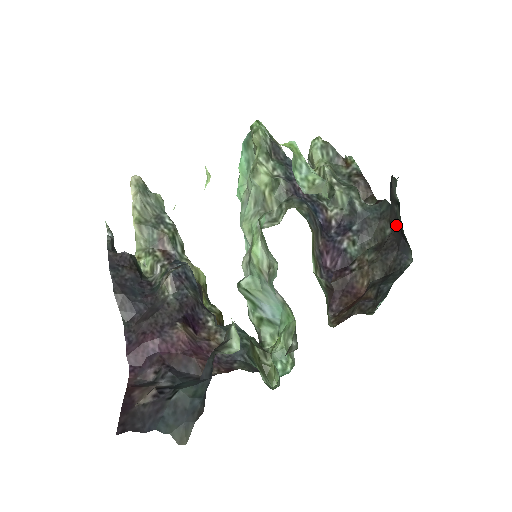
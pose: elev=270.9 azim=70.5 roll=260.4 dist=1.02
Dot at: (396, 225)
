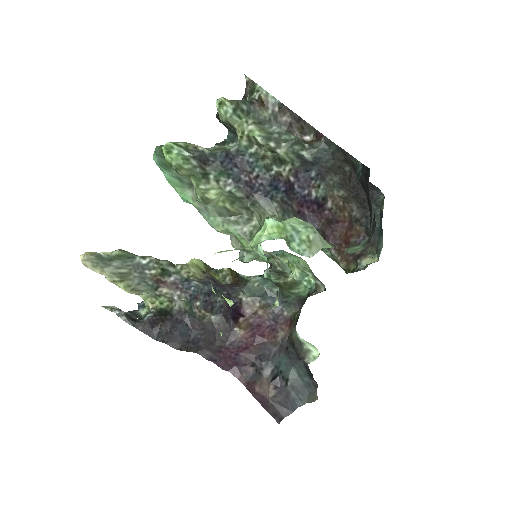
Dot at: (356, 170)
